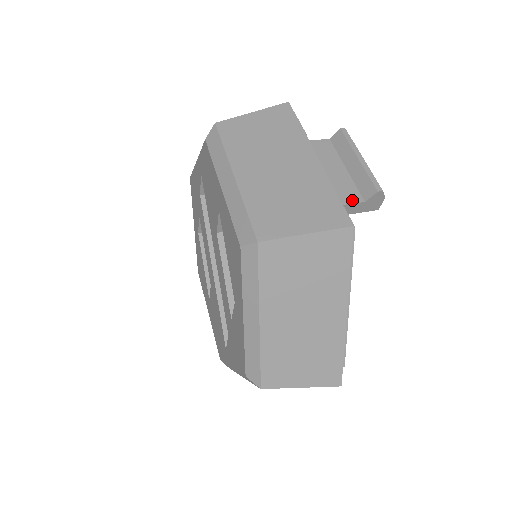
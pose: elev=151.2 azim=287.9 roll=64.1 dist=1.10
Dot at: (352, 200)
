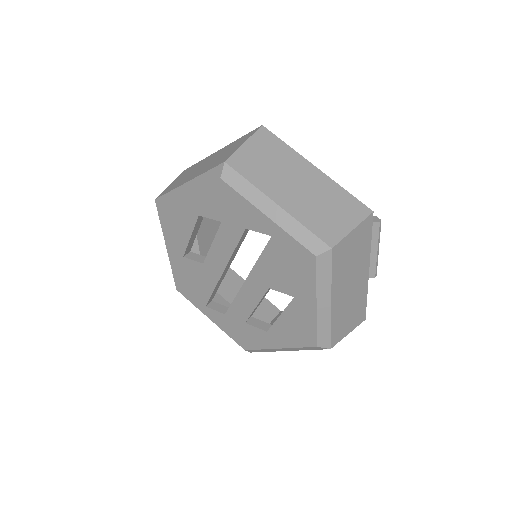
Dot at: occluded
